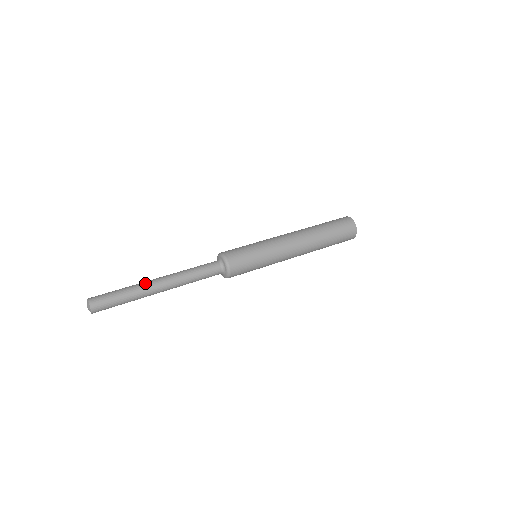
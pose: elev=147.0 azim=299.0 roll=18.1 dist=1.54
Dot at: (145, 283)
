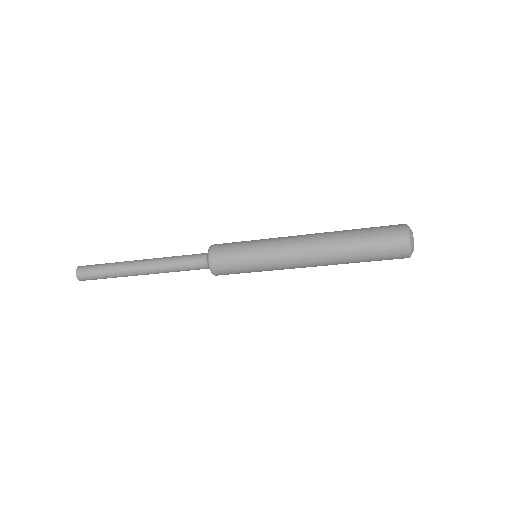
Dot at: occluded
